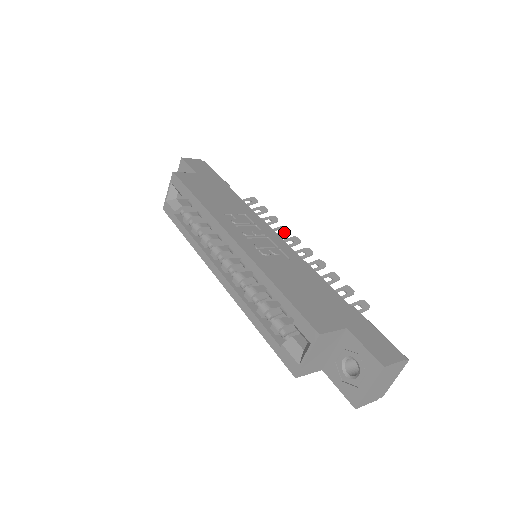
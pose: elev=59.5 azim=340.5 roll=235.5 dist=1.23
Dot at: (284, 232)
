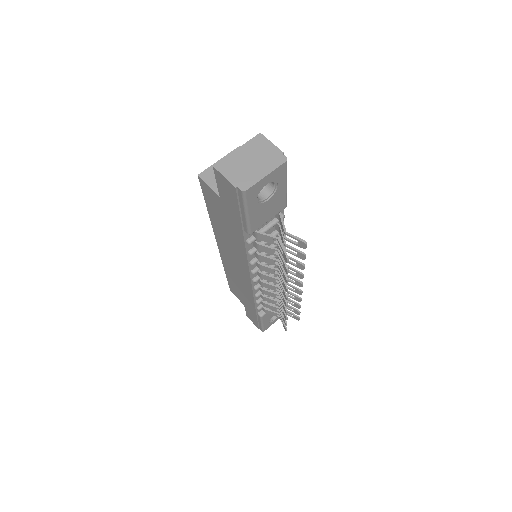
Dot at: (296, 295)
